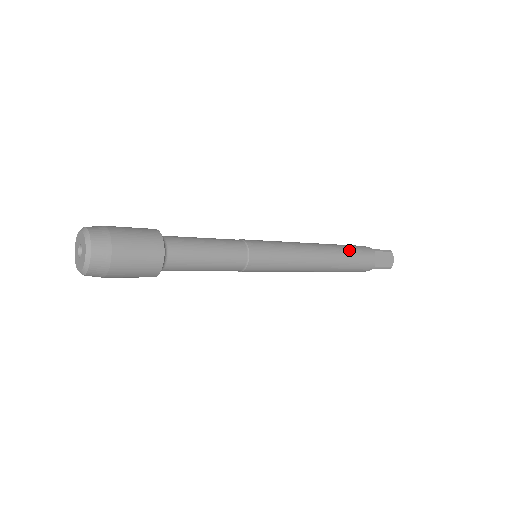
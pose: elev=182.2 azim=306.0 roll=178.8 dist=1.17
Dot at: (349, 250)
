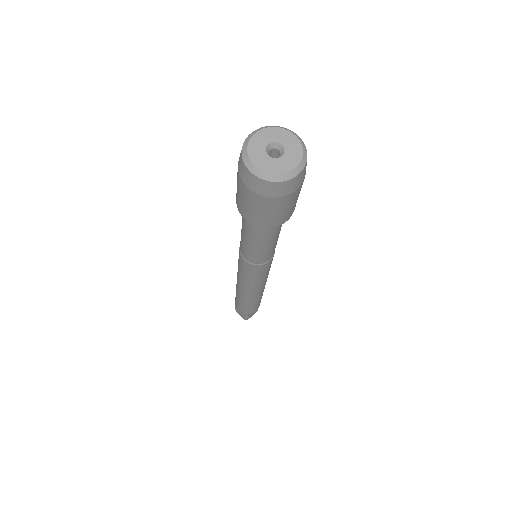
Dot at: occluded
